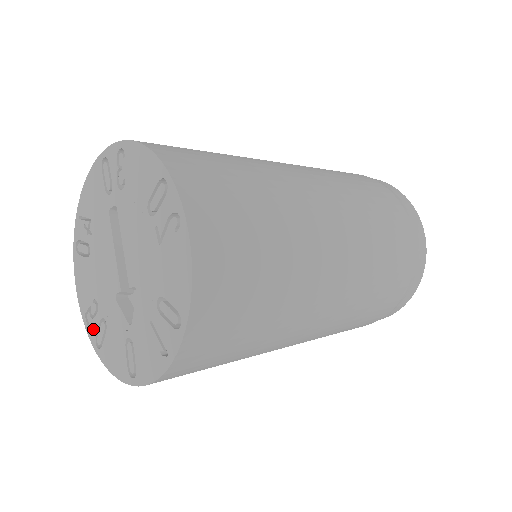
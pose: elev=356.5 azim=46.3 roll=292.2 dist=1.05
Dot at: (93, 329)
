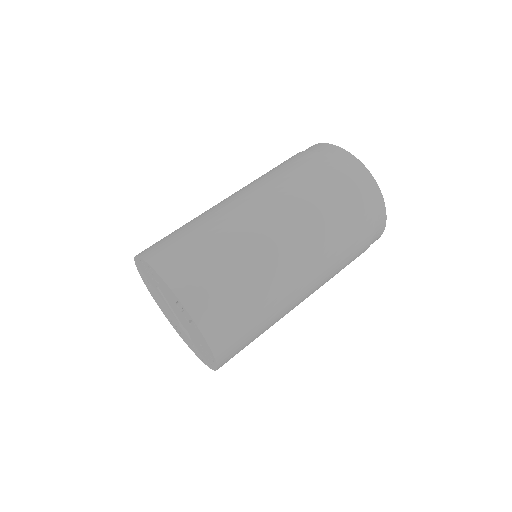
Dot at: (173, 326)
